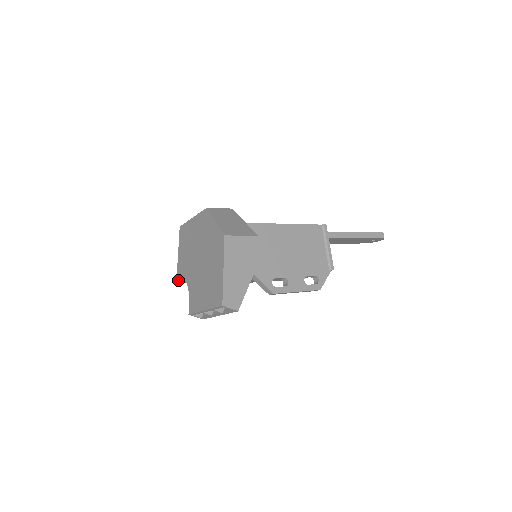
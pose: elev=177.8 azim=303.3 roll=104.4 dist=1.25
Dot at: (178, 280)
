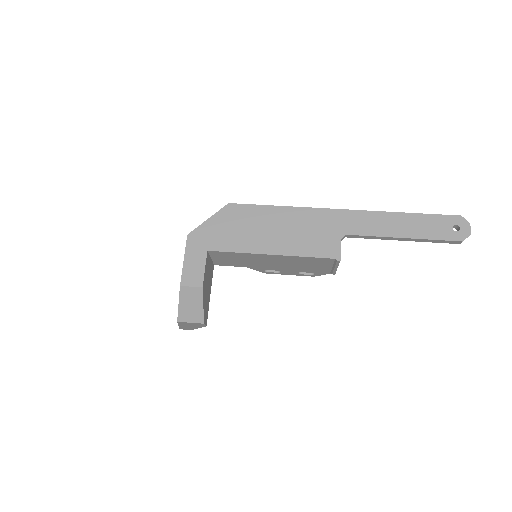
Dot at: occluded
